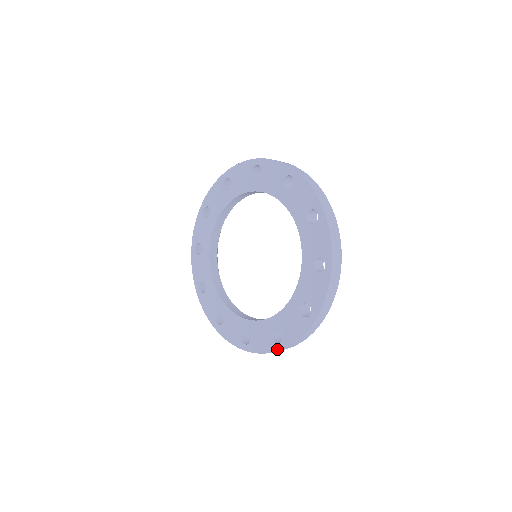
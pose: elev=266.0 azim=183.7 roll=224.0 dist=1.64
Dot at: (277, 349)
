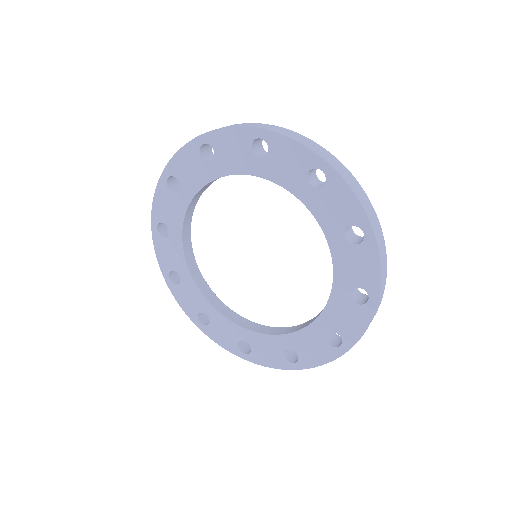
Dot at: (340, 354)
